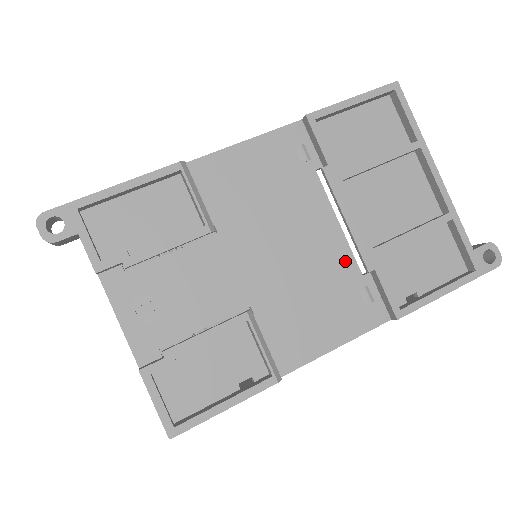
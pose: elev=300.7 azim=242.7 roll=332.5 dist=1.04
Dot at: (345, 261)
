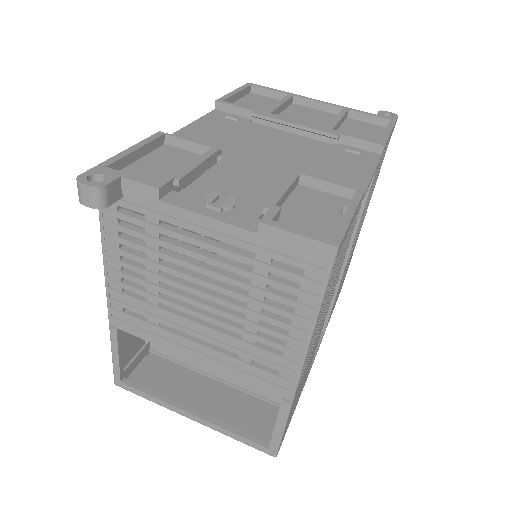
Dot at: (319, 144)
